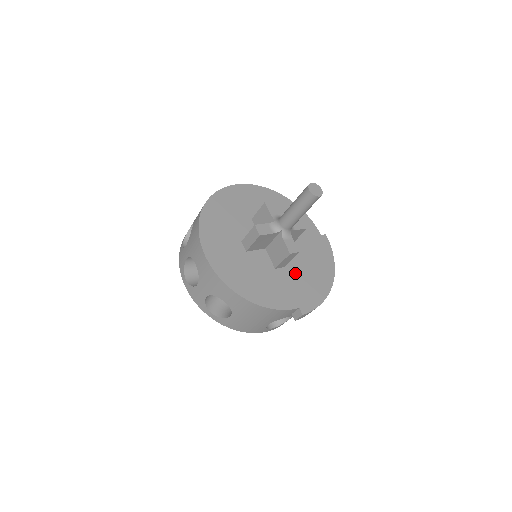
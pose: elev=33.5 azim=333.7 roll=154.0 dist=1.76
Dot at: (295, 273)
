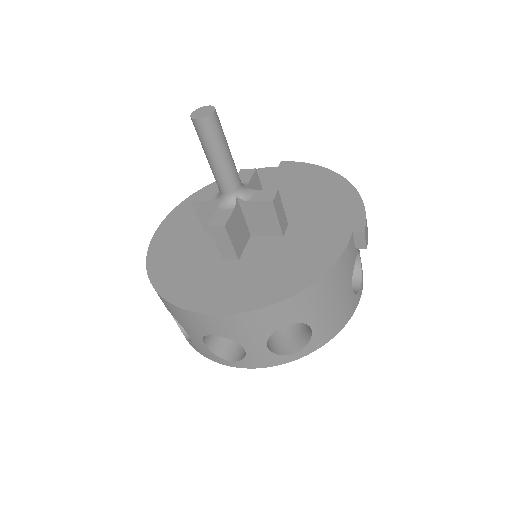
Dot at: (304, 216)
